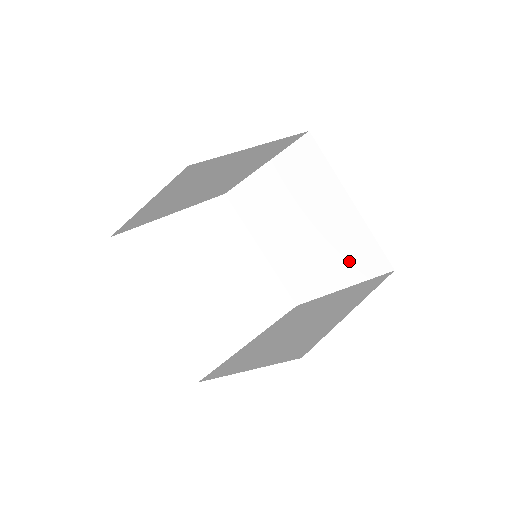
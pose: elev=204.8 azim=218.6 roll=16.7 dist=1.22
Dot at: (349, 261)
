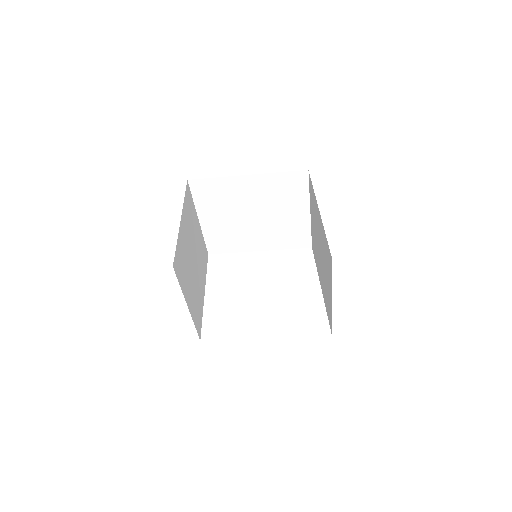
Dot at: (327, 265)
